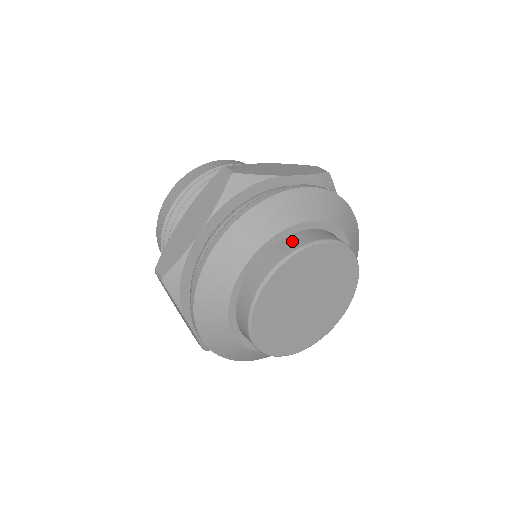
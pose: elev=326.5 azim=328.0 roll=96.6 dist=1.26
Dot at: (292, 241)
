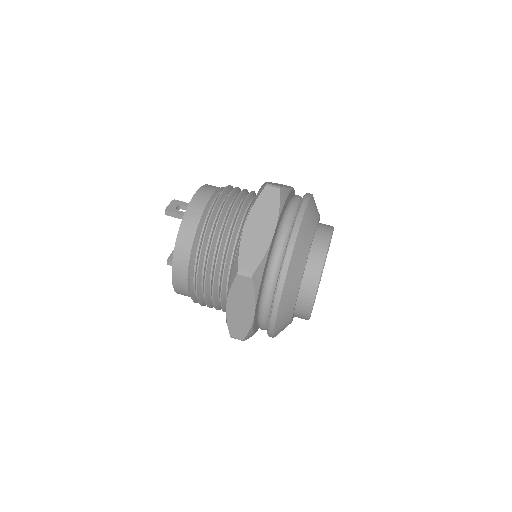
Dot at: (310, 275)
